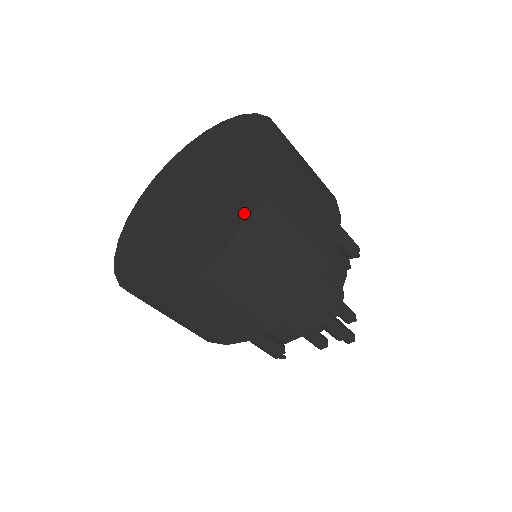
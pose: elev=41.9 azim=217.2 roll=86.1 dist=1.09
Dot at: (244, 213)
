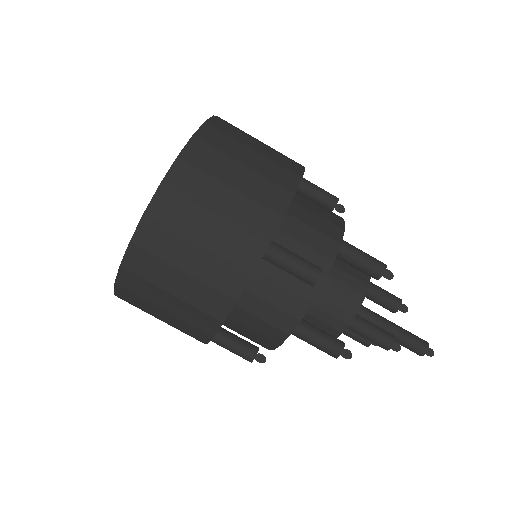
Dot at: occluded
